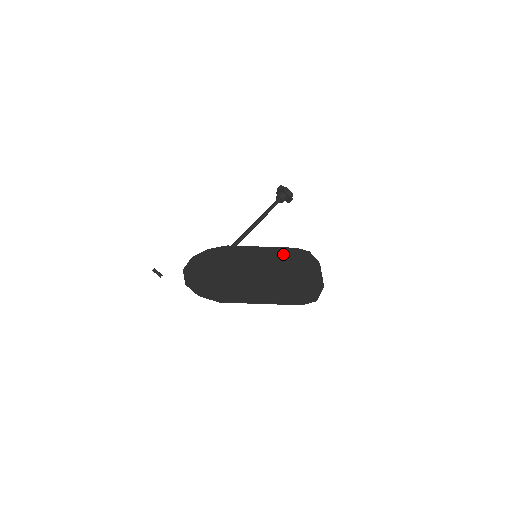
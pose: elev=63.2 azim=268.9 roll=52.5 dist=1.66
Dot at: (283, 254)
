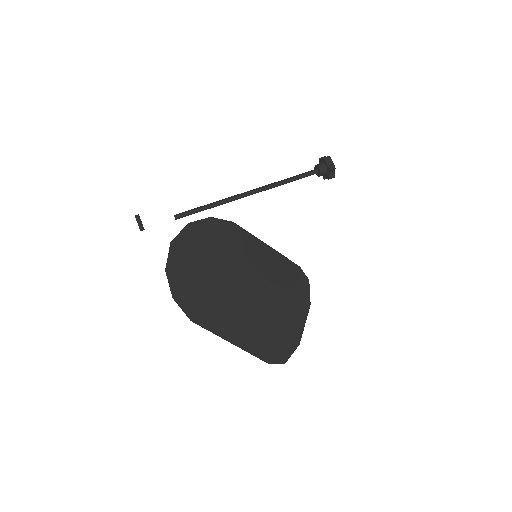
Dot at: (283, 271)
